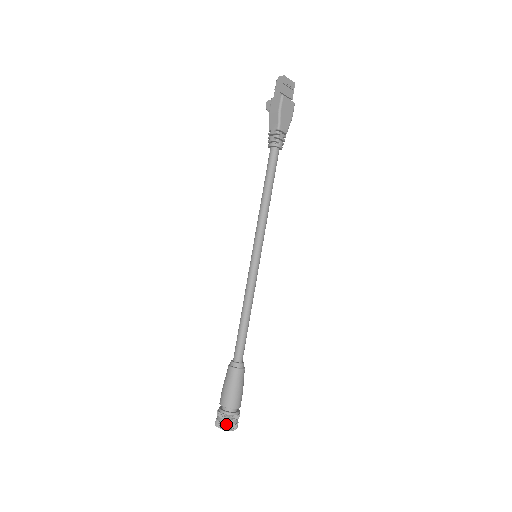
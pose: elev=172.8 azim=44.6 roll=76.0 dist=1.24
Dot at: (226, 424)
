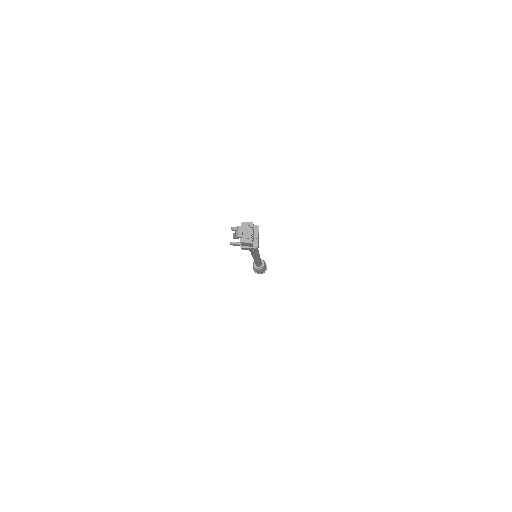
Dot at: (264, 272)
